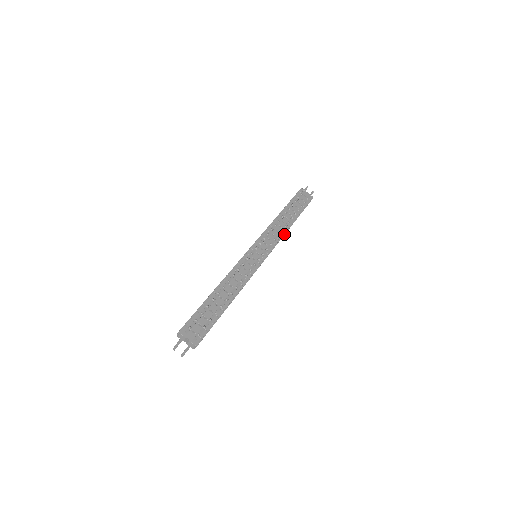
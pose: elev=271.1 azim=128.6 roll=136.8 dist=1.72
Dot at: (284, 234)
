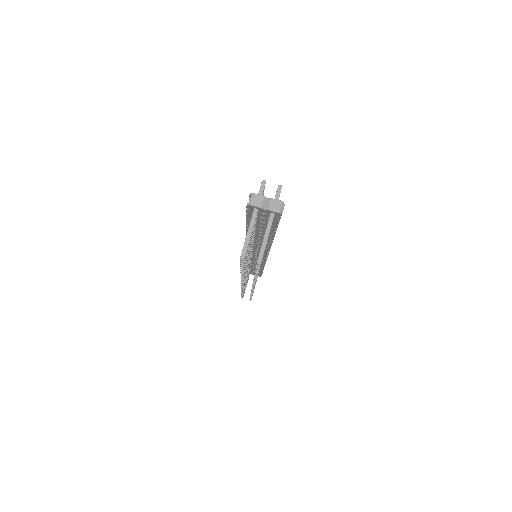
Dot at: occluded
